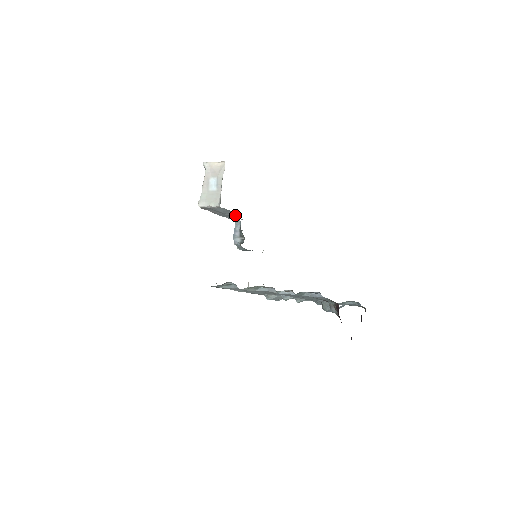
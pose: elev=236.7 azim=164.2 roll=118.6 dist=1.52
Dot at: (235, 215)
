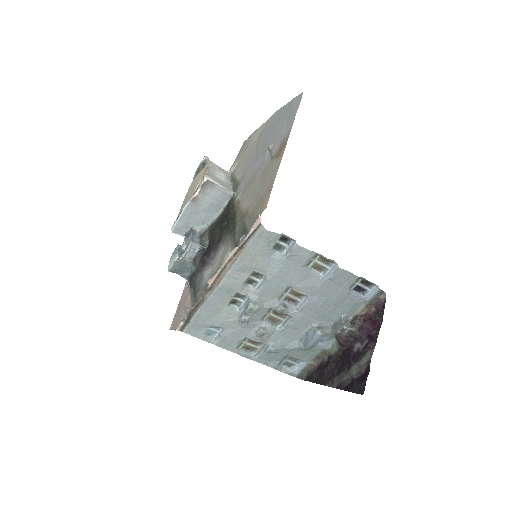
Dot at: (207, 220)
